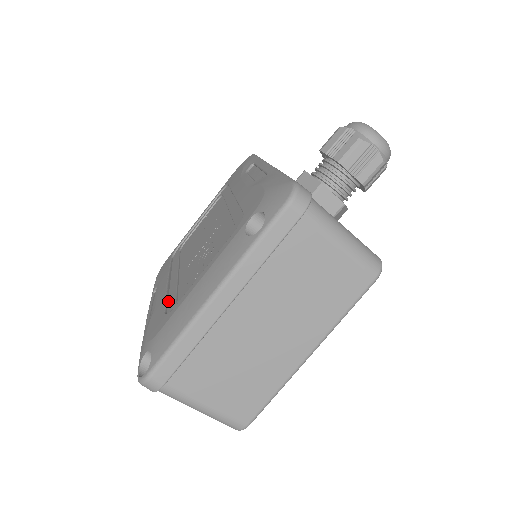
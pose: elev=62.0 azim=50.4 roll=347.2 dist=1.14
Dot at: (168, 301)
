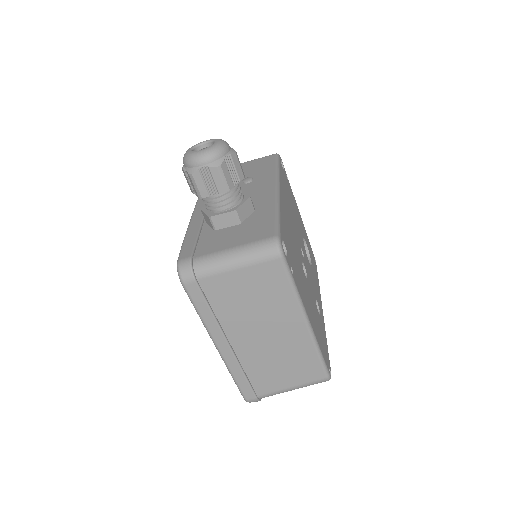
Dot at: occluded
